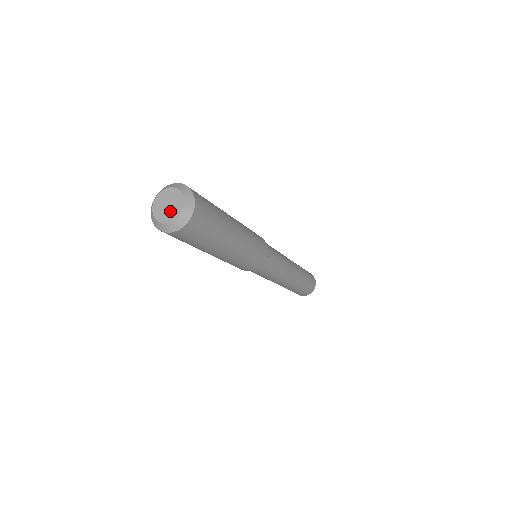
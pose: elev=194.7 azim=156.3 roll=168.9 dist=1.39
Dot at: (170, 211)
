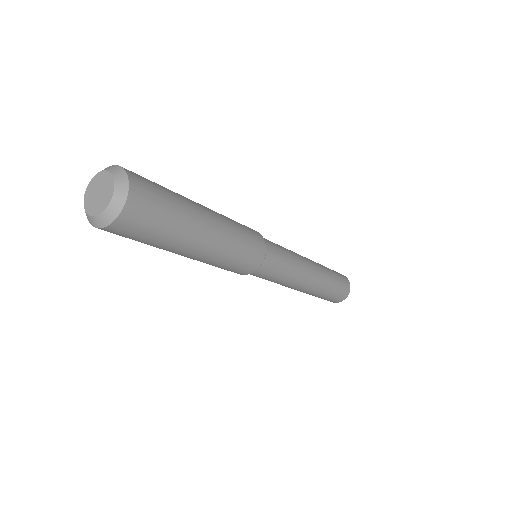
Dot at: (104, 193)
